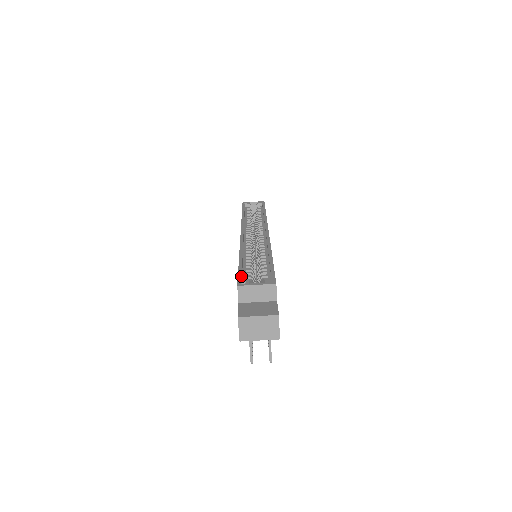
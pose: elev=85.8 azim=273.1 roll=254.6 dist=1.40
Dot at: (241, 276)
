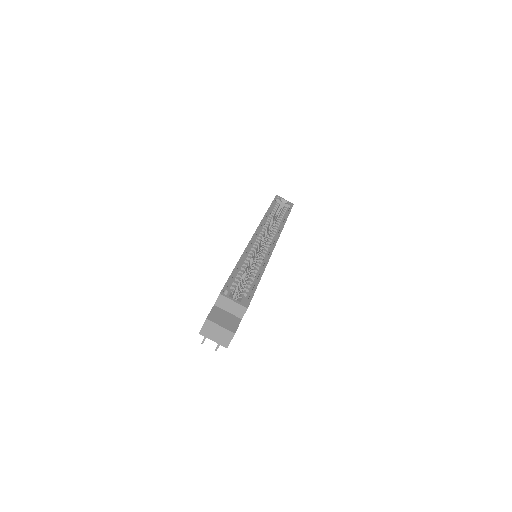
Dot at: (228, 285)
